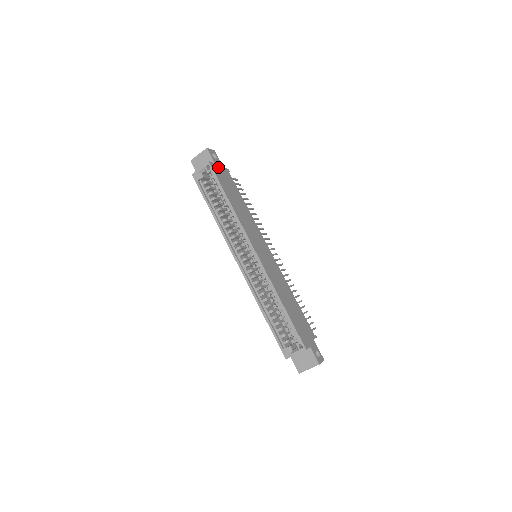
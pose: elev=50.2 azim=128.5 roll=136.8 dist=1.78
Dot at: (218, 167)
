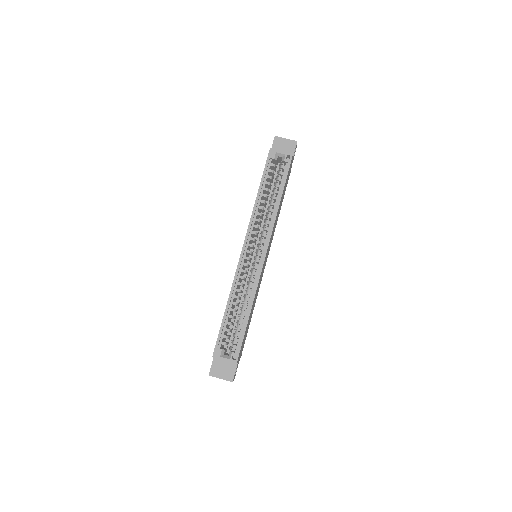
Dot at: occluded
